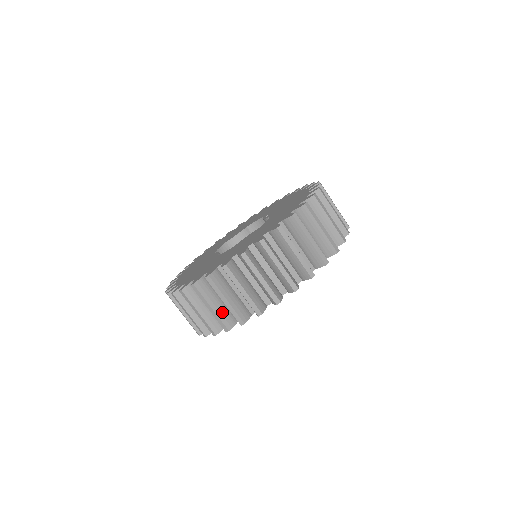
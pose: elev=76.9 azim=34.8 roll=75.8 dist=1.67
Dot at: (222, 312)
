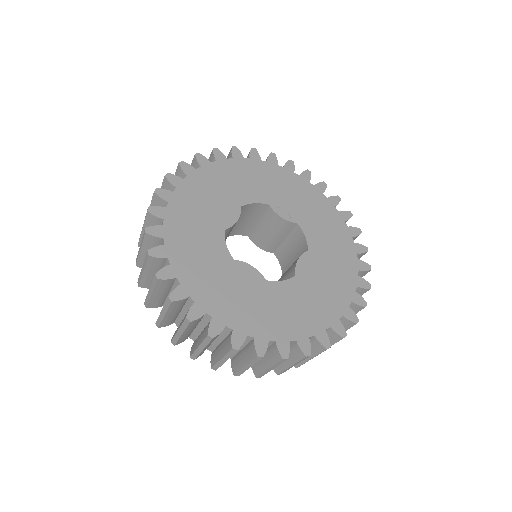
Dot at: occluded
